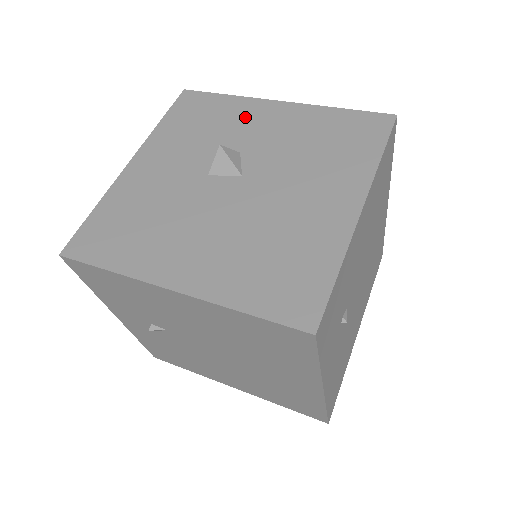
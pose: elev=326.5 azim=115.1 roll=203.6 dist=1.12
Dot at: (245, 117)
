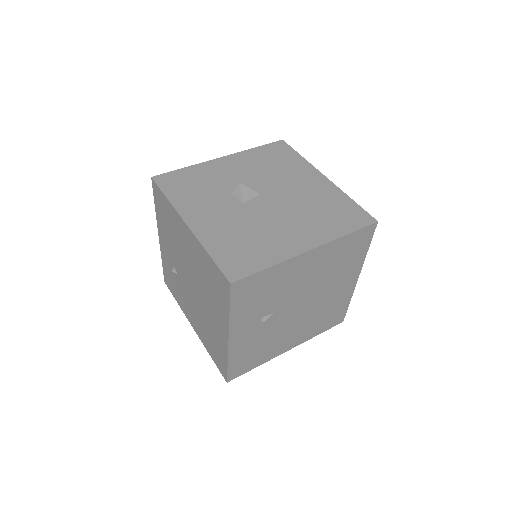
Dot at: (216, 172)
